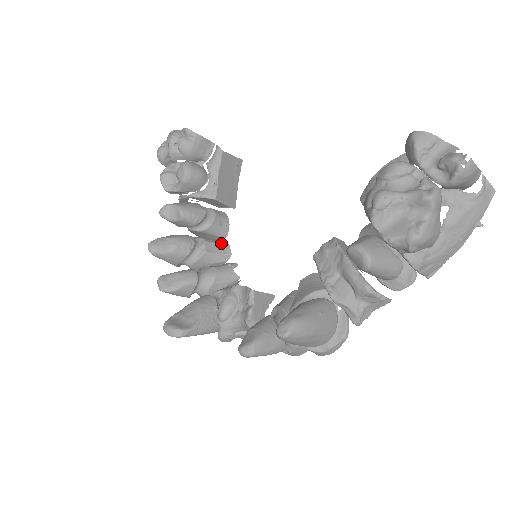
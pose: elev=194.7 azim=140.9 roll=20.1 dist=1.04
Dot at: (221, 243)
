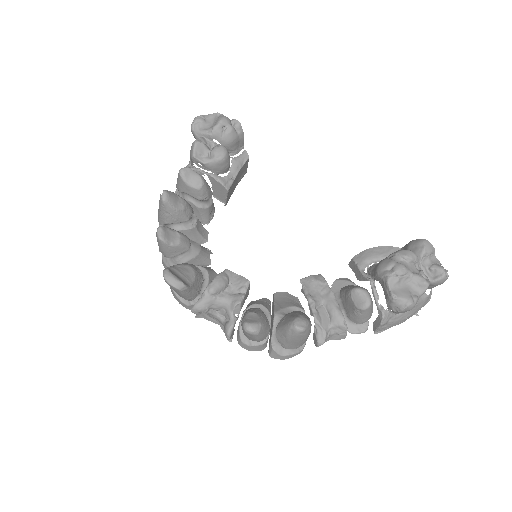
Dot at: occluded
